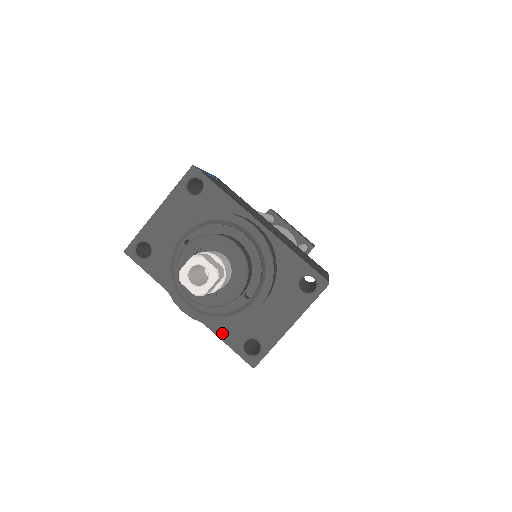
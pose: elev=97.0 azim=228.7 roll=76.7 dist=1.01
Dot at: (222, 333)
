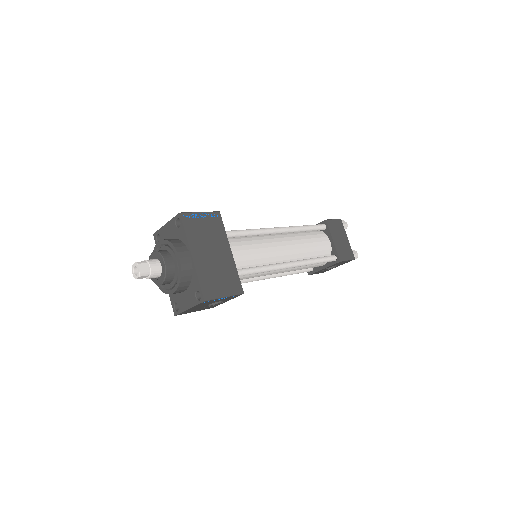
Dot at: occluded
